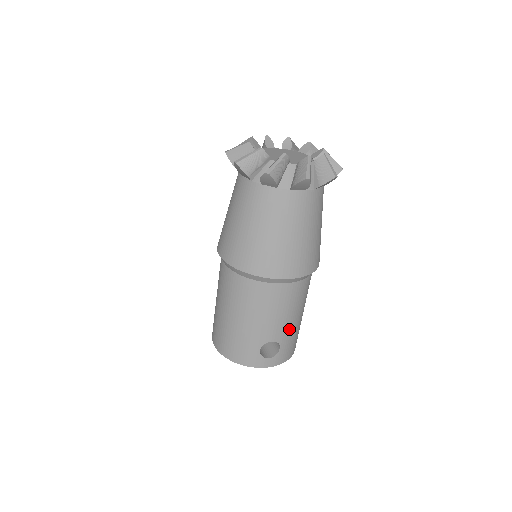
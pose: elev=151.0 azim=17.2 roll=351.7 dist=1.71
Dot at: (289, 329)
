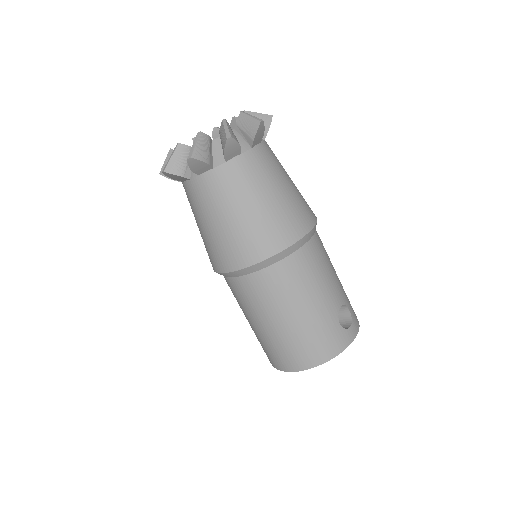
Dot at: (340, 286)
